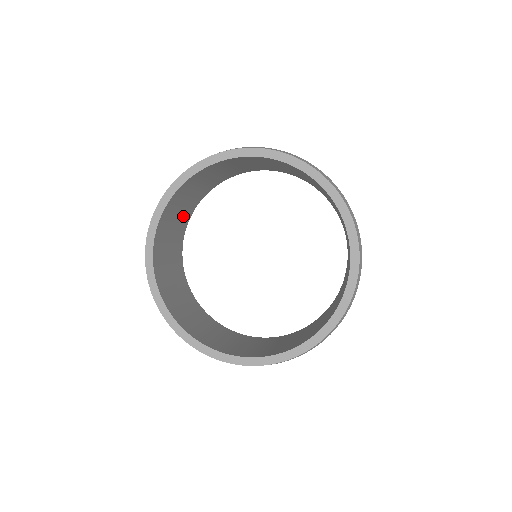
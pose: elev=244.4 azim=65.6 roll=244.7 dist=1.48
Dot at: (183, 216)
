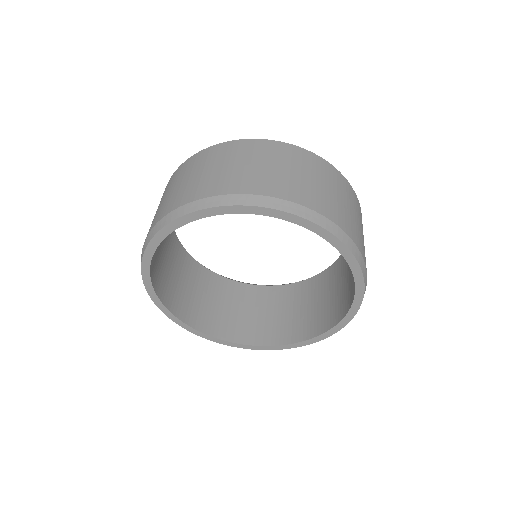
Dot at: occluded
